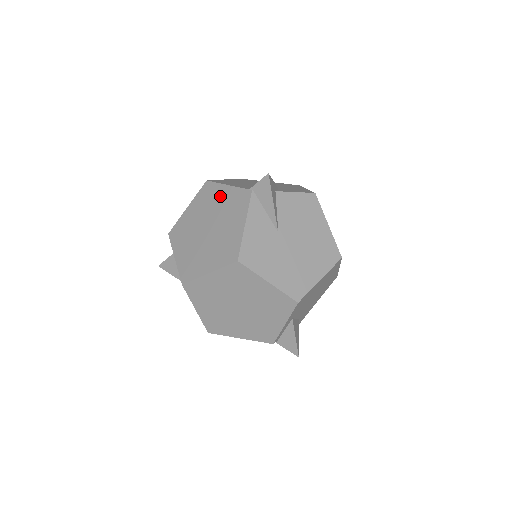
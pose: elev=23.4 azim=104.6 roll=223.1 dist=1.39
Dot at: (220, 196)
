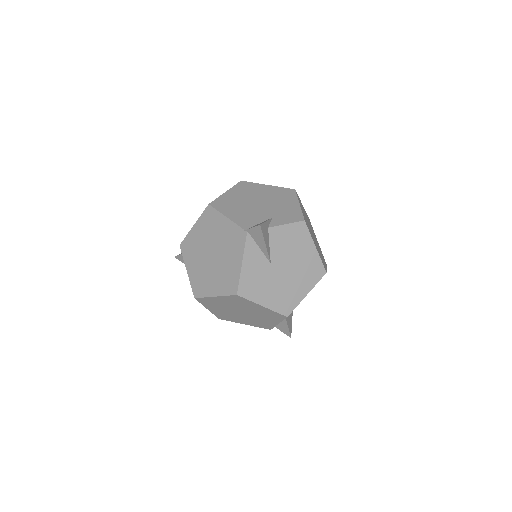
Dot at: (221, 226)
